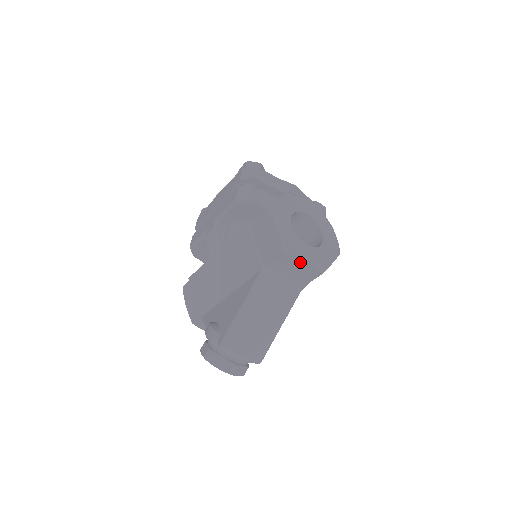
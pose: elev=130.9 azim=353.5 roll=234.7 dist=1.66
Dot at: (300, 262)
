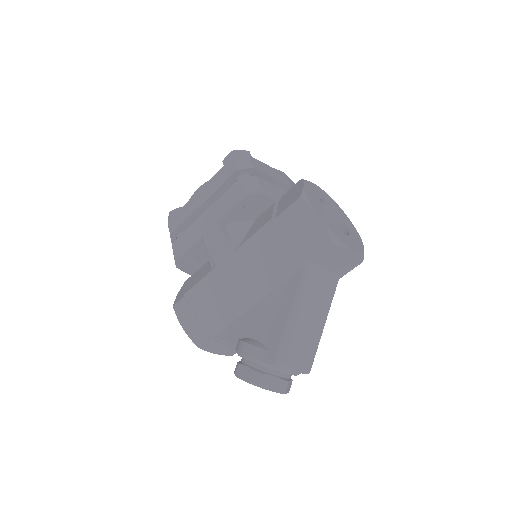
Dot at: (346, 253)
